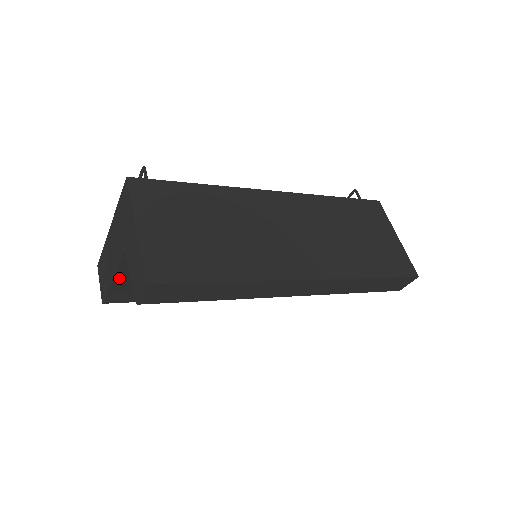
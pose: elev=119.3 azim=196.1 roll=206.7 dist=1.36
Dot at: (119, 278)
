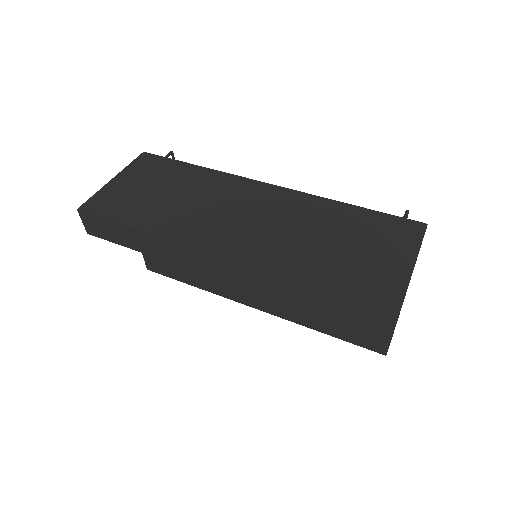
Dot at: occluded
